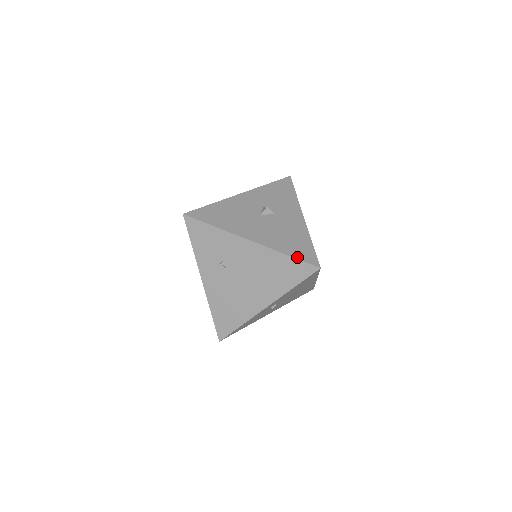
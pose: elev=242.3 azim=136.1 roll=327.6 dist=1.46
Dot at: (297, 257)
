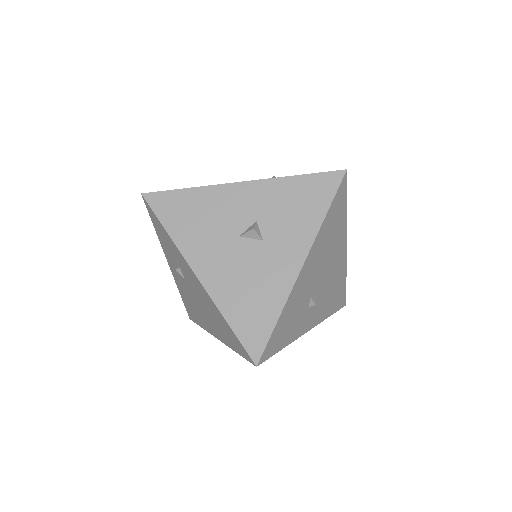
Dot at: (238, 333)
